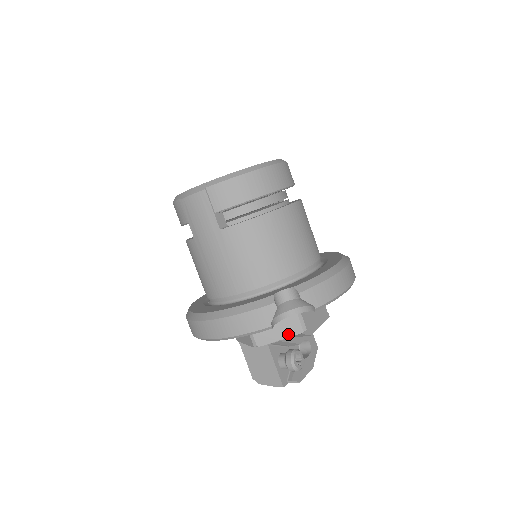
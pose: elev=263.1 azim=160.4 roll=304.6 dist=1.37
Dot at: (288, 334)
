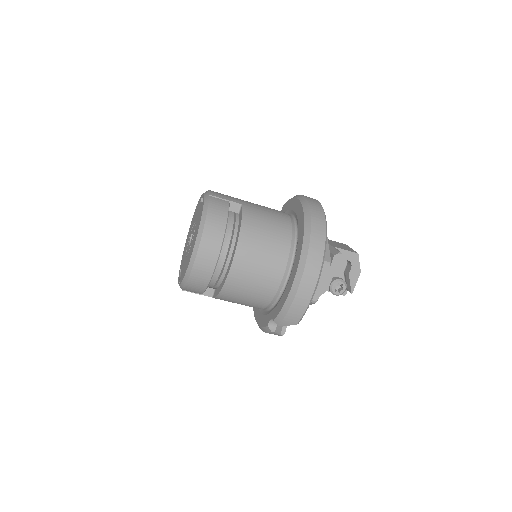
Dot at: occluded
